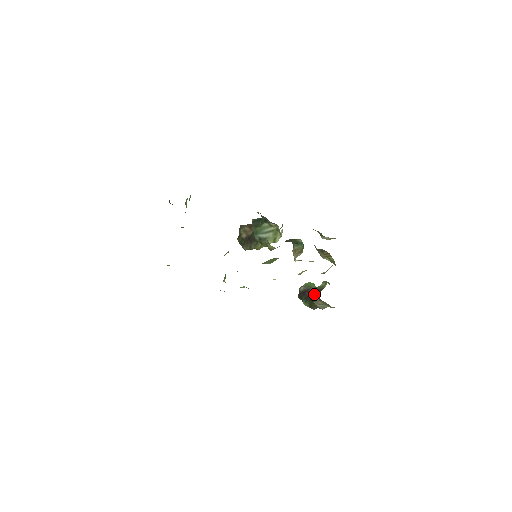
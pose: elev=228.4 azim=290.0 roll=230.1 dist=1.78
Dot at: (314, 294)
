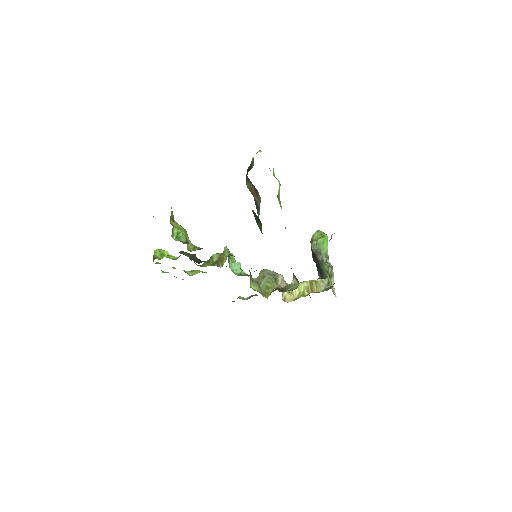
Dot at: (319, 271)
